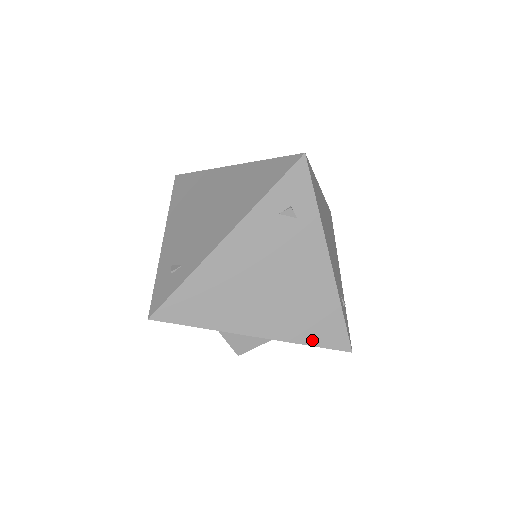
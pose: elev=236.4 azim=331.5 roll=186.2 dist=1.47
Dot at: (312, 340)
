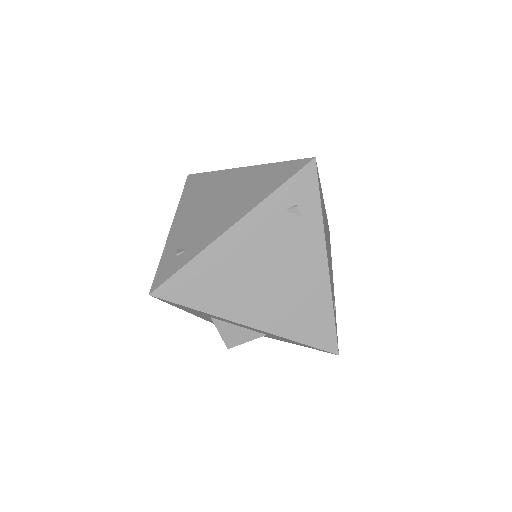
Dot at: (302, 337)
